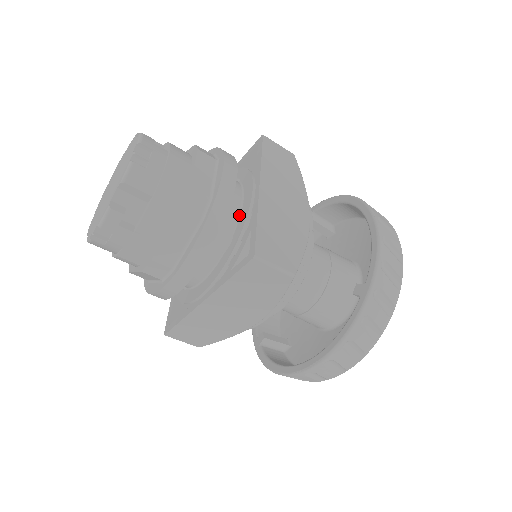
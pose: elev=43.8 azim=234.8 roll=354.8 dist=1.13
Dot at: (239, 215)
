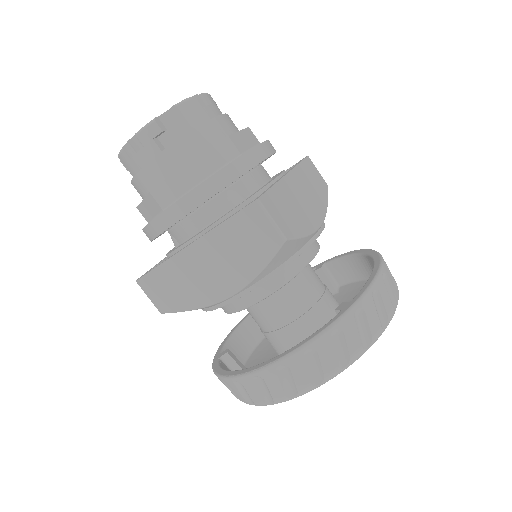
Dot at: (259, 188)
